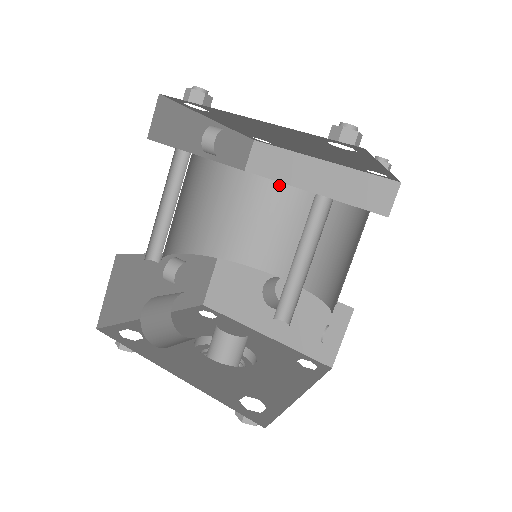
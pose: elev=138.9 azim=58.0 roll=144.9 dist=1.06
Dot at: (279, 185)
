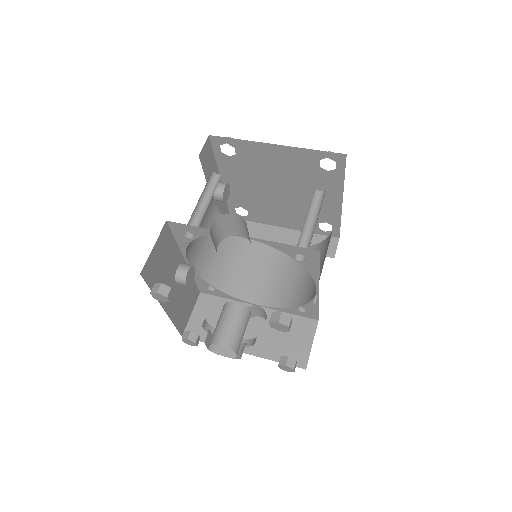
Dot at: (254, 240)
